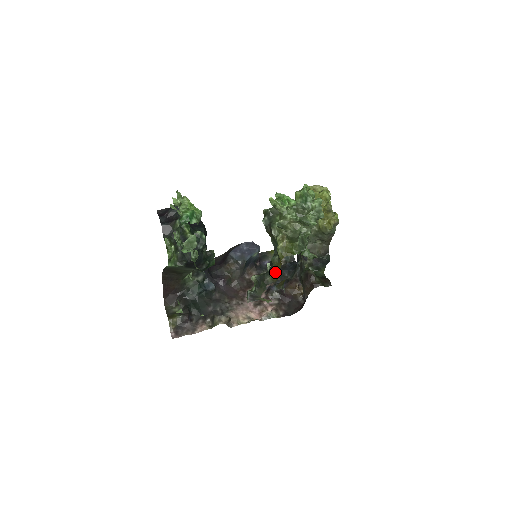
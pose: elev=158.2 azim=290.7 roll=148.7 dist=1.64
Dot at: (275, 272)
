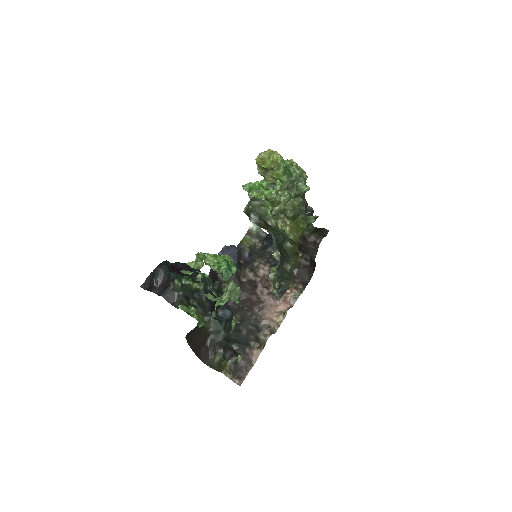
Dot at: (293, 257)
